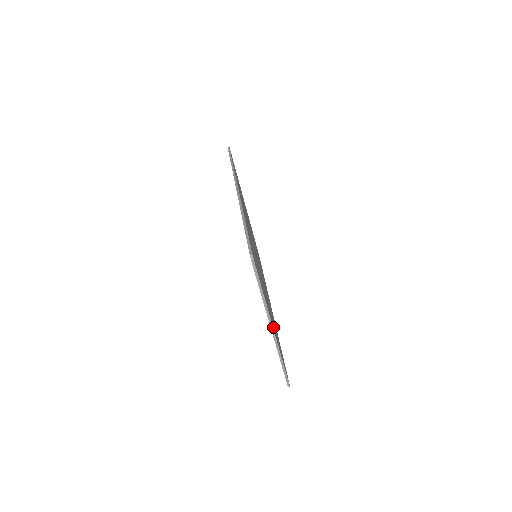
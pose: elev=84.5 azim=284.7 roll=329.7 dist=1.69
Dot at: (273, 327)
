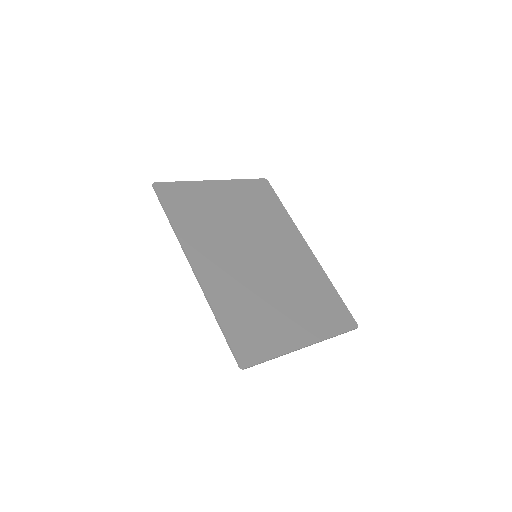
Dot at: (305, 339)
